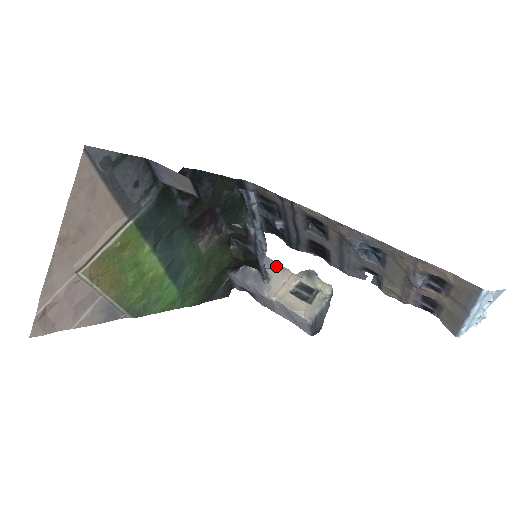
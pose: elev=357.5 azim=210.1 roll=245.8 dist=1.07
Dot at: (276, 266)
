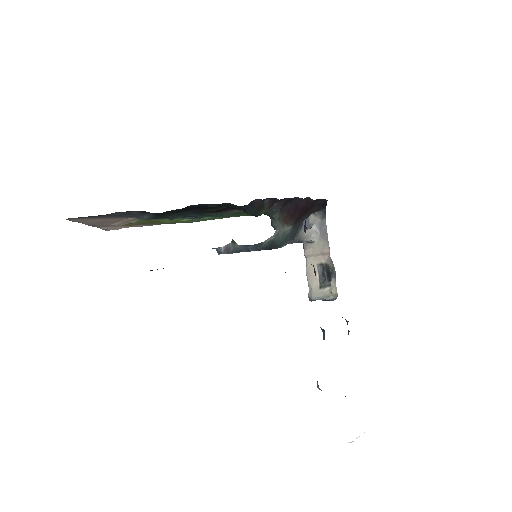
Dot at: (325, 236)
